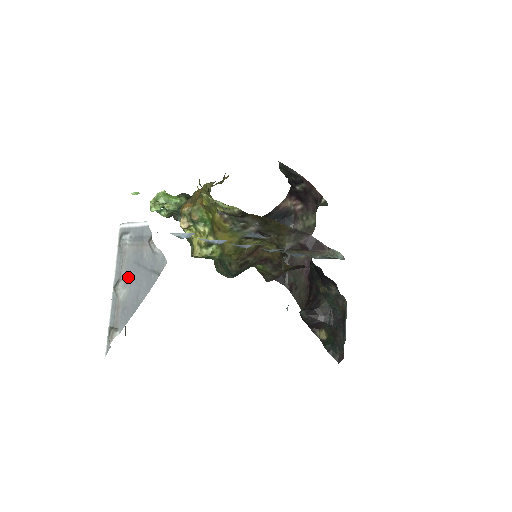
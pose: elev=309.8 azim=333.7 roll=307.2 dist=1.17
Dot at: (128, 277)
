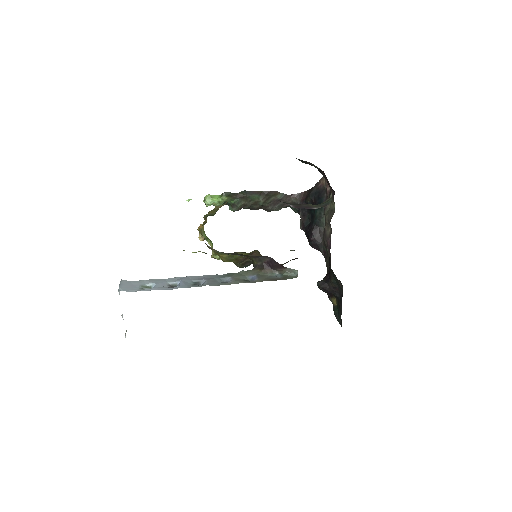
Dot at: occluded
